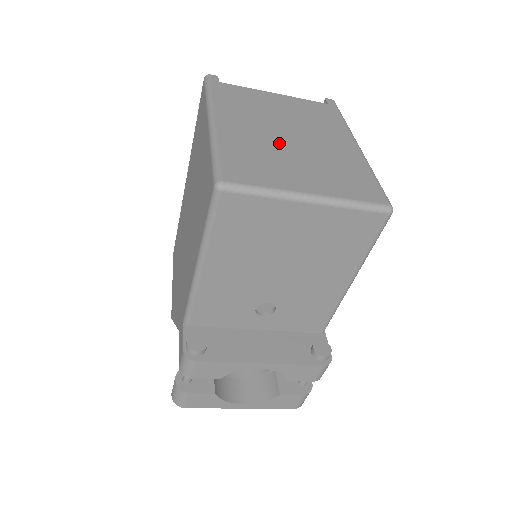
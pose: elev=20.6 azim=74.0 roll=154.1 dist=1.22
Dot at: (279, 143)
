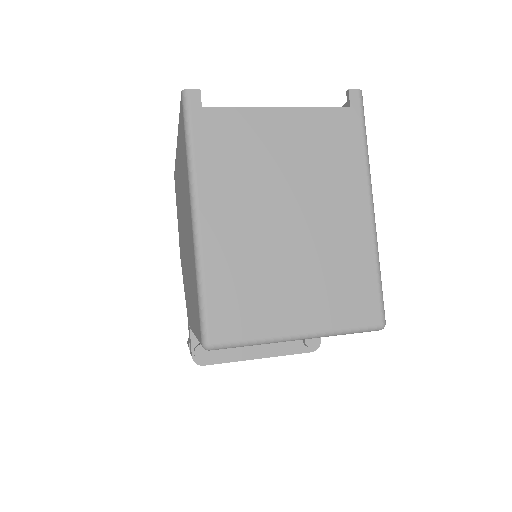
Dot at: (274, 243)
